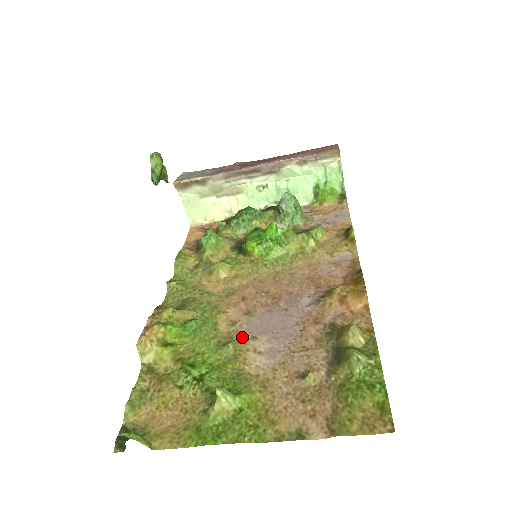
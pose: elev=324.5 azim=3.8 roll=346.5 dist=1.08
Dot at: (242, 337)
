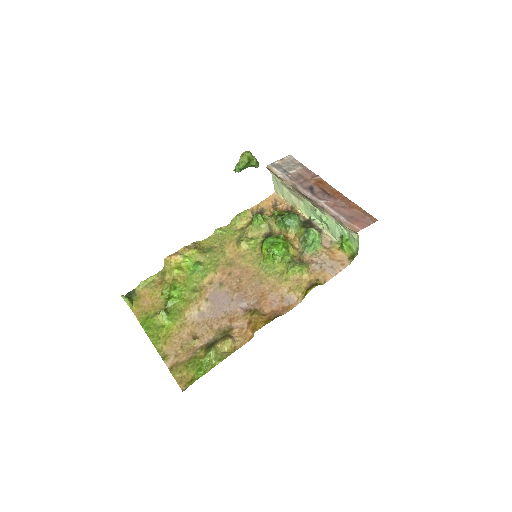
Dot at: (204, 294)
